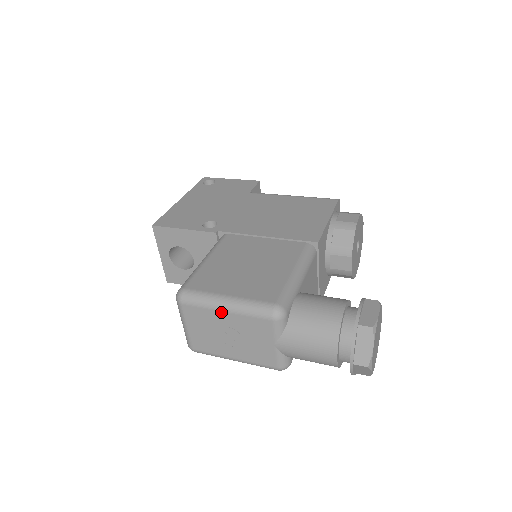
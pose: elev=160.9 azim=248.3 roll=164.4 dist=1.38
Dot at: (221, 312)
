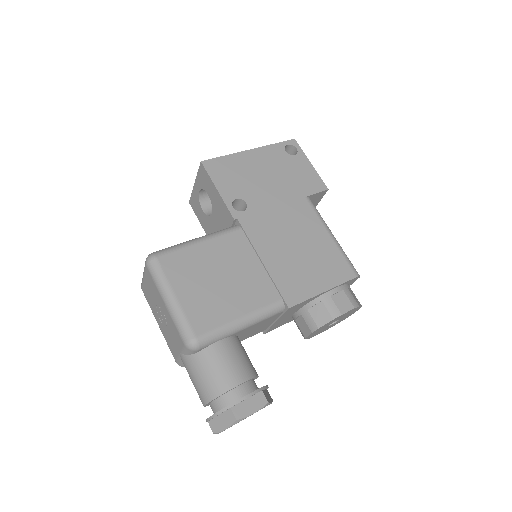
Dot at: (163, 301)
